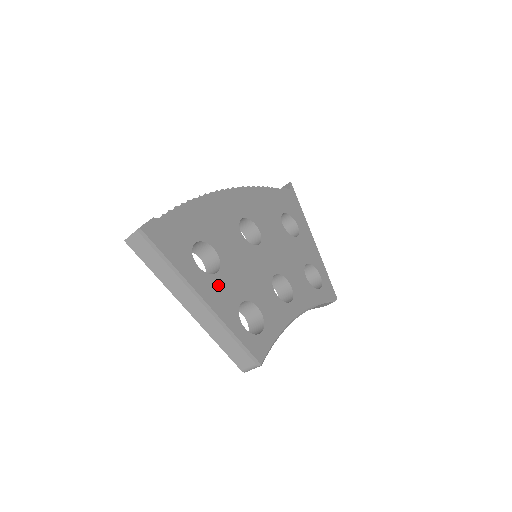
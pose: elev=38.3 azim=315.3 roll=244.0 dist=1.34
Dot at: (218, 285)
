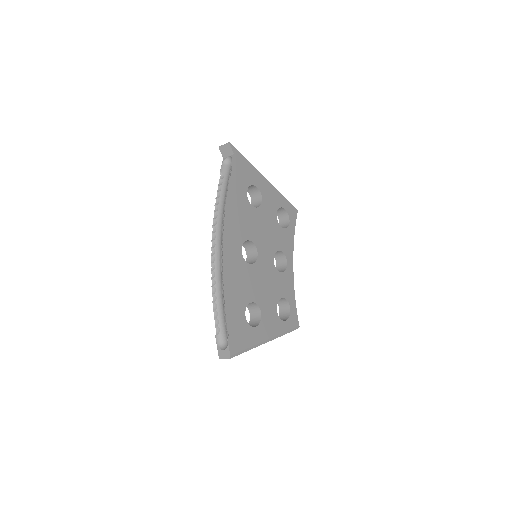
Dot at: (266, 320)
